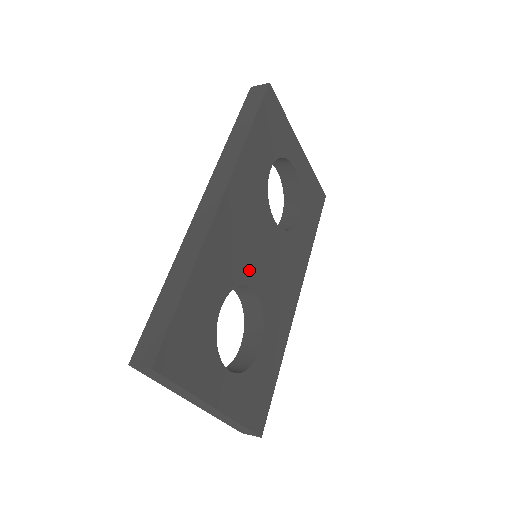
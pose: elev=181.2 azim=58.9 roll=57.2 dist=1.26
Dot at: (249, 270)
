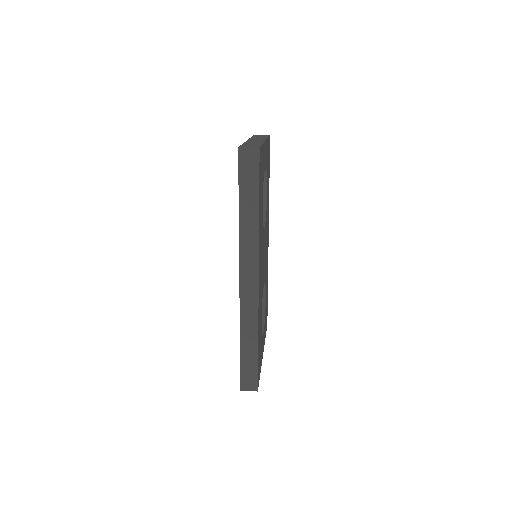
Dot at: occluded
